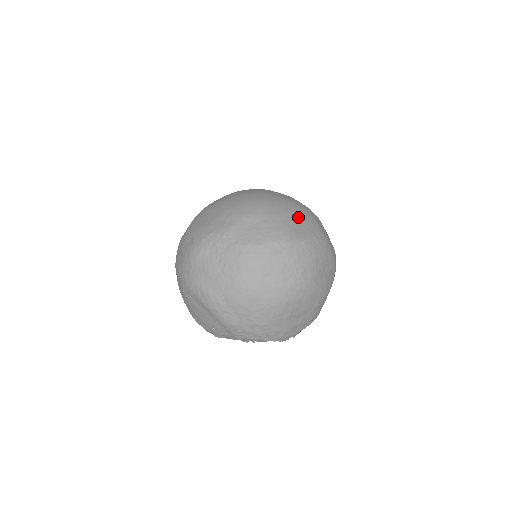
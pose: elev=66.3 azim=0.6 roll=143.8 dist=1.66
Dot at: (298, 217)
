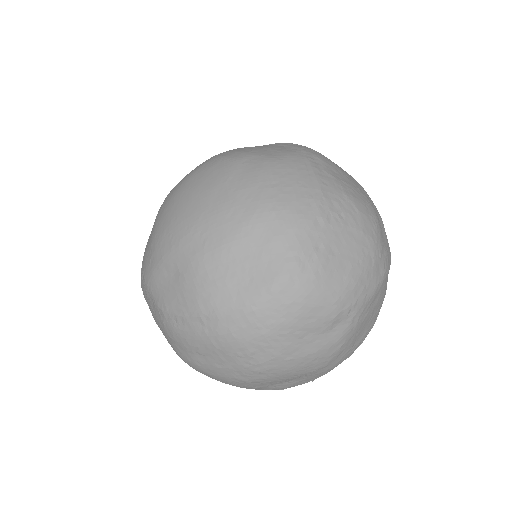
Dot at: (243, 251)
